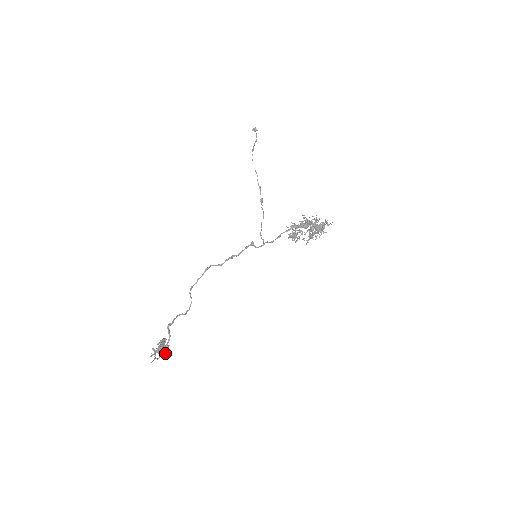
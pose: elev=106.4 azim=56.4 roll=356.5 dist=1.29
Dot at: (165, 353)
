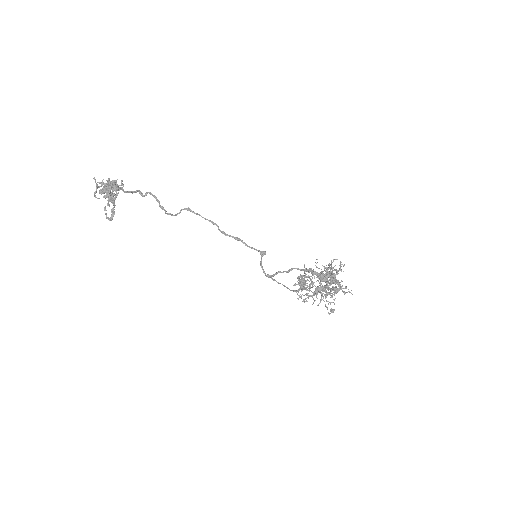
Dot at: (110, 188)
